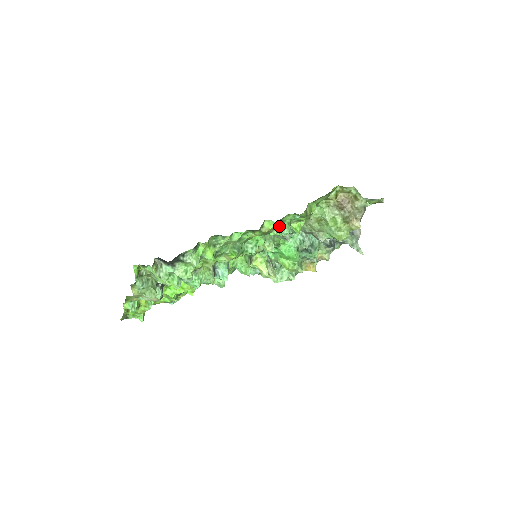
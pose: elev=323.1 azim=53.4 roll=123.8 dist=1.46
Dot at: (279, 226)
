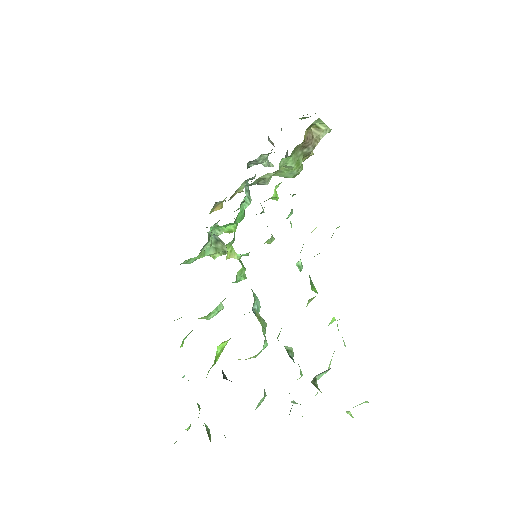
Dot at: occluded
